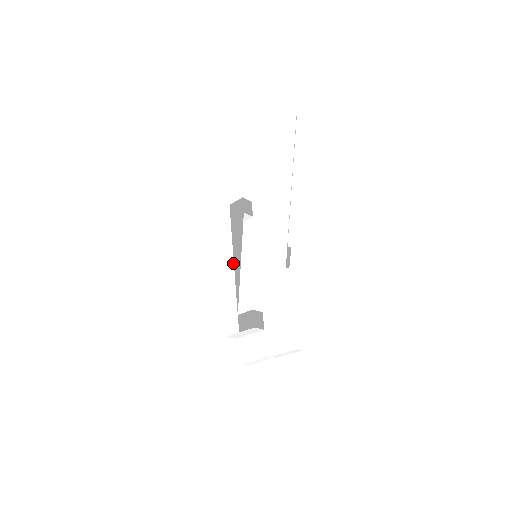
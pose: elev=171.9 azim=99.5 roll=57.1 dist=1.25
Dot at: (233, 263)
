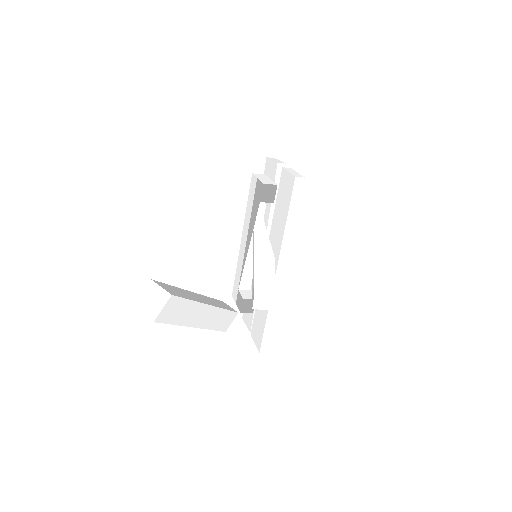
Dot at: (246, 242)
